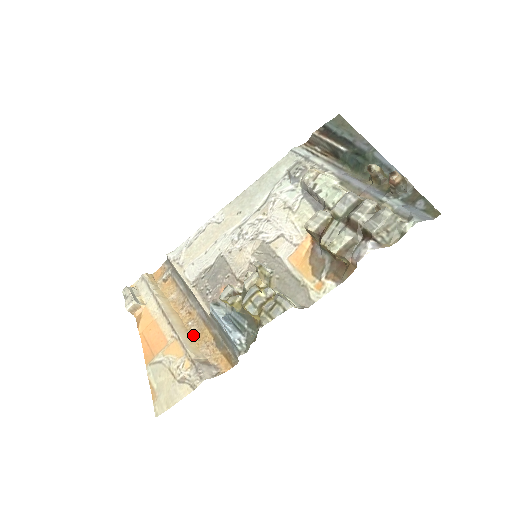
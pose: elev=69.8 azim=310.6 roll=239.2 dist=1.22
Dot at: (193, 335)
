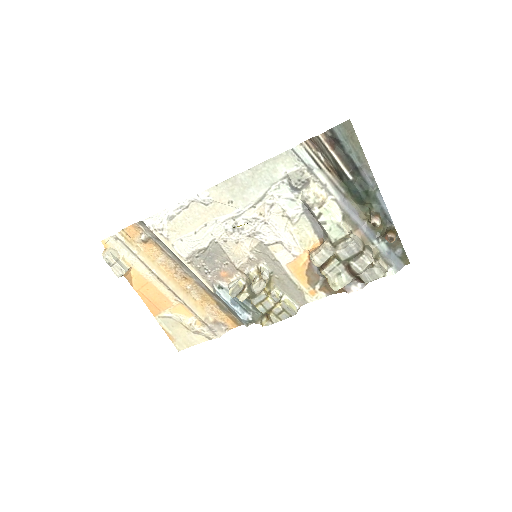
Dot at: (195, 298)
